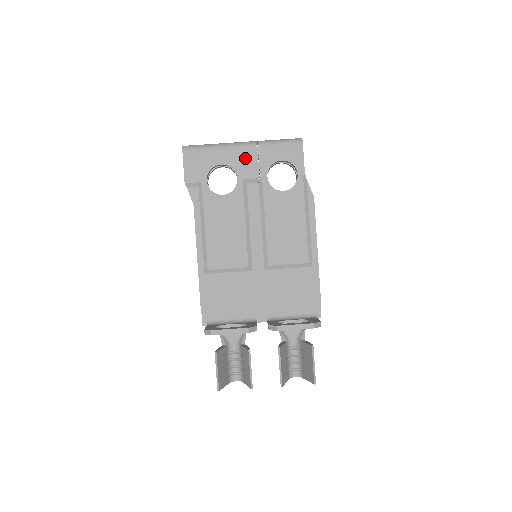
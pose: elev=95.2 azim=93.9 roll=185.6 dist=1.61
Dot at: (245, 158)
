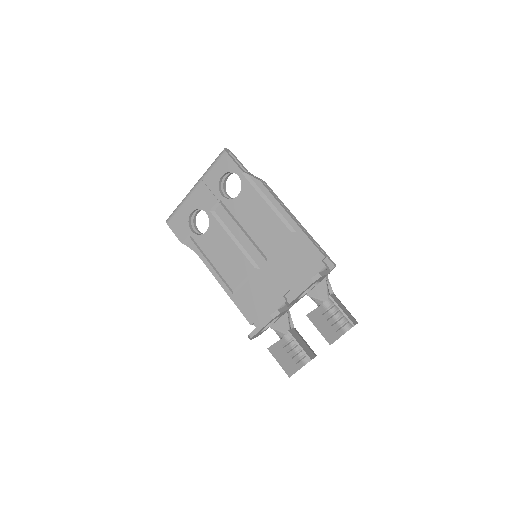
Dot at: (201, 195)
